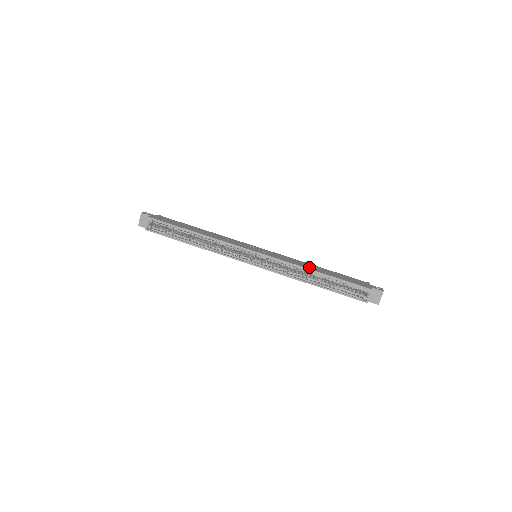
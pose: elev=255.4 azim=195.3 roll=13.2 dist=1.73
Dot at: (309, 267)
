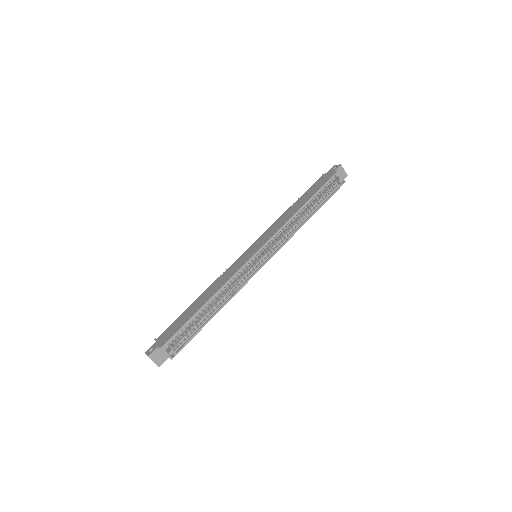
Dot at: (293, 212)
